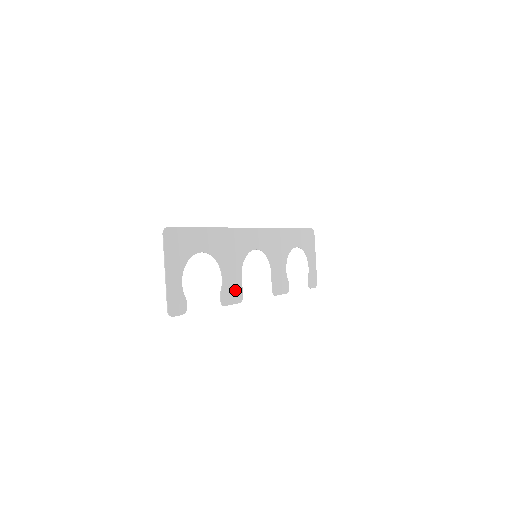
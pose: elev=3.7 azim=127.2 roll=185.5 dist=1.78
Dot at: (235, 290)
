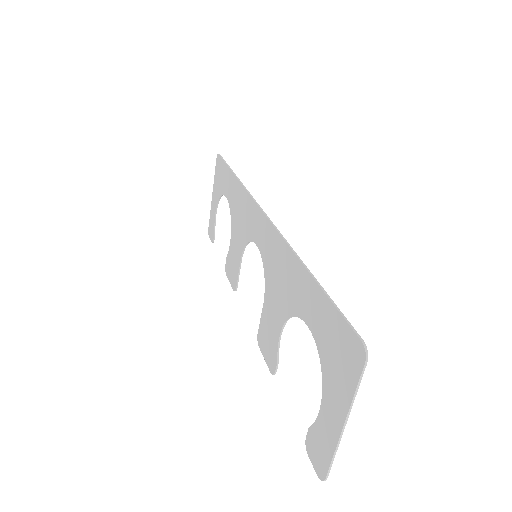
Dot at: (266, 335)
